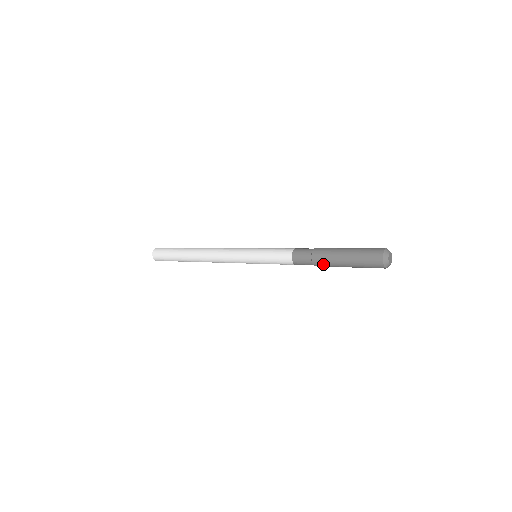
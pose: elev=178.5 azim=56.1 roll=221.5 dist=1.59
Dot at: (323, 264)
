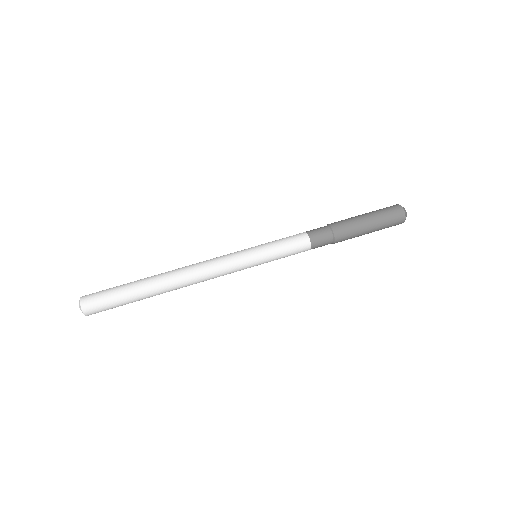
Dot at: (346, 238)
